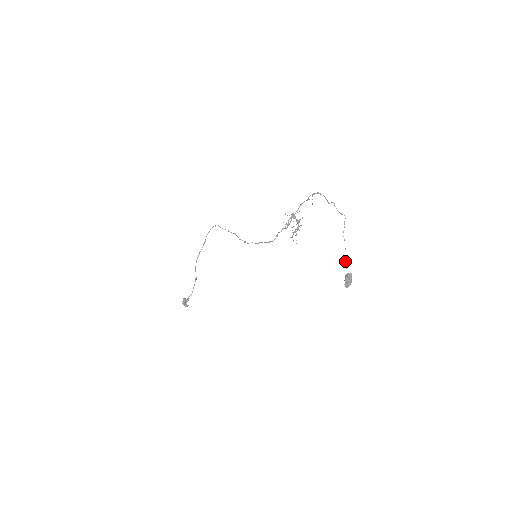
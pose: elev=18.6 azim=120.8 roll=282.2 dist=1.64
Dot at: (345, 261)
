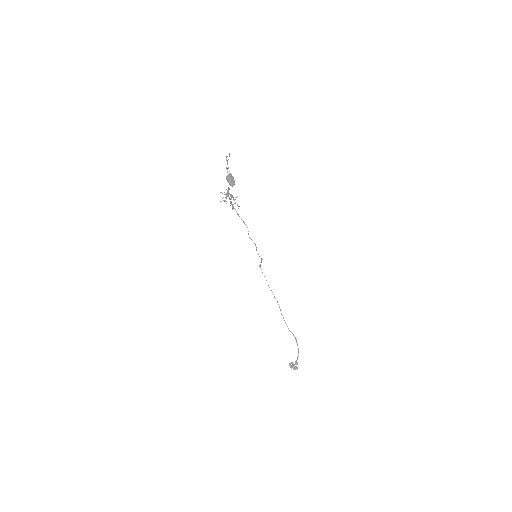
Dot at: occluded
